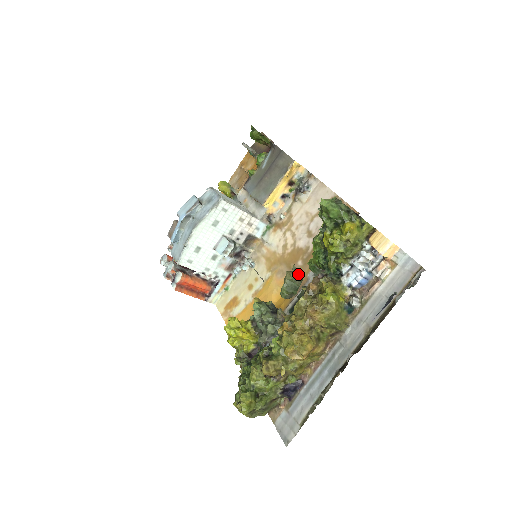
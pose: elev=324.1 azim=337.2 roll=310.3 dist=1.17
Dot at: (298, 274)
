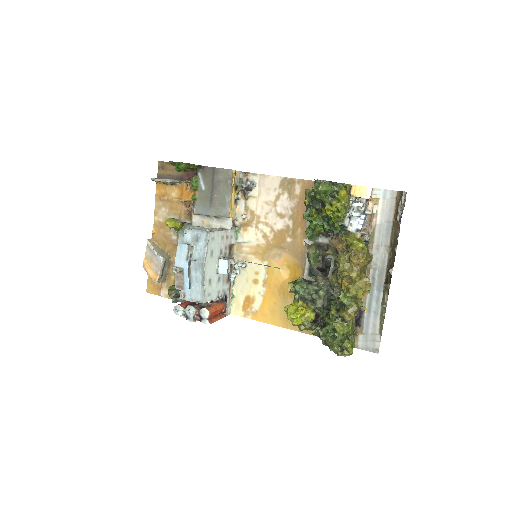
Dot at: (315, 246)
